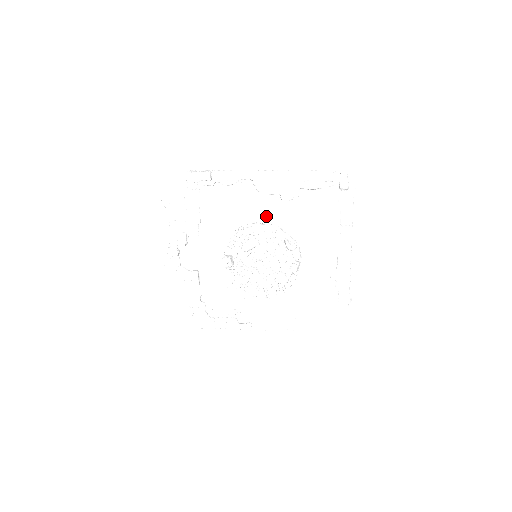
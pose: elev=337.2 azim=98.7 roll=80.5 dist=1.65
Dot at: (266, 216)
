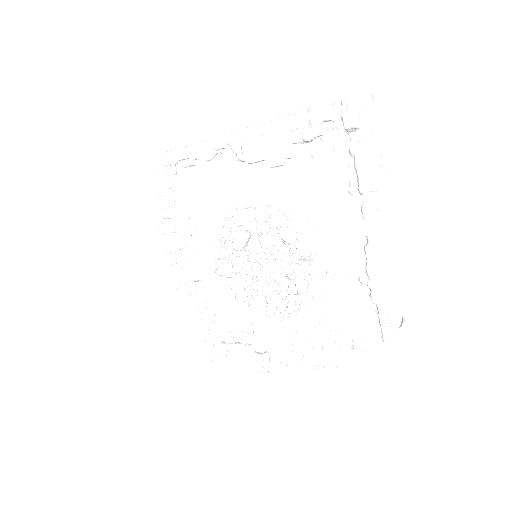
Dot at: (258, 196)
